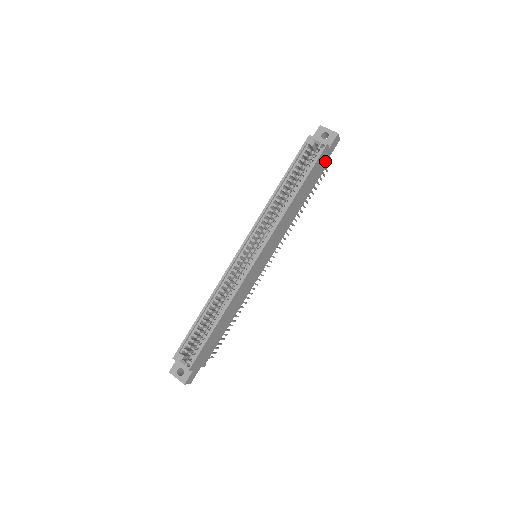
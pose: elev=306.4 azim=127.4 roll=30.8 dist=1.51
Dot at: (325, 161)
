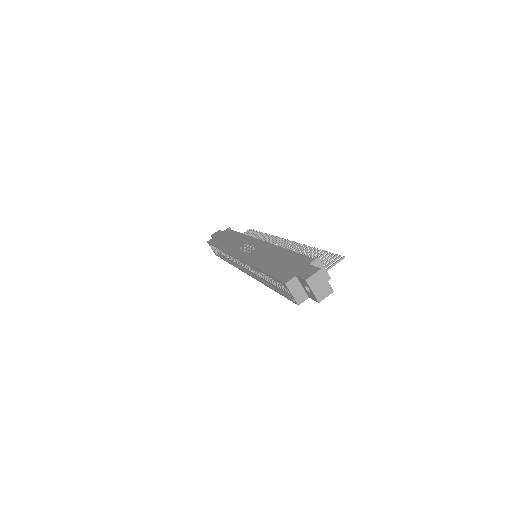
Dot at: occluded
